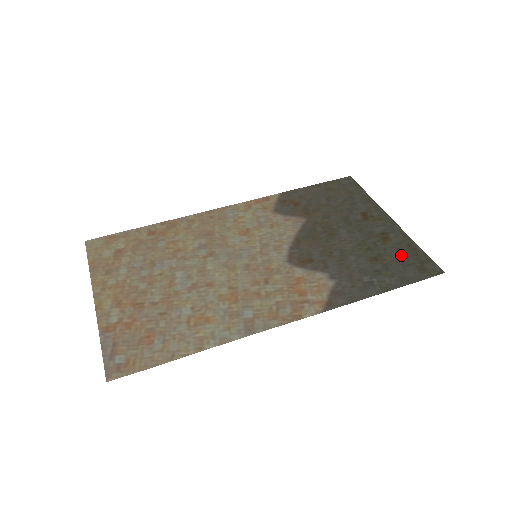
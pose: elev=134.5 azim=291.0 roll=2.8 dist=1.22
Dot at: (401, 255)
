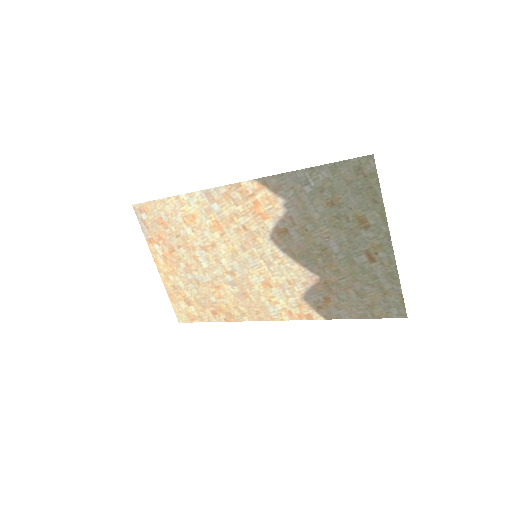
Dot at: (357, 195)
